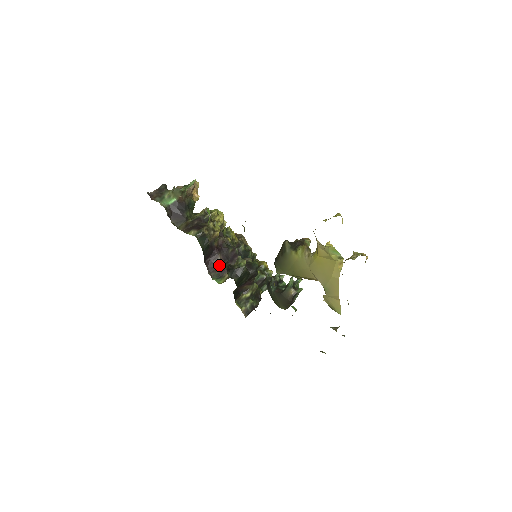
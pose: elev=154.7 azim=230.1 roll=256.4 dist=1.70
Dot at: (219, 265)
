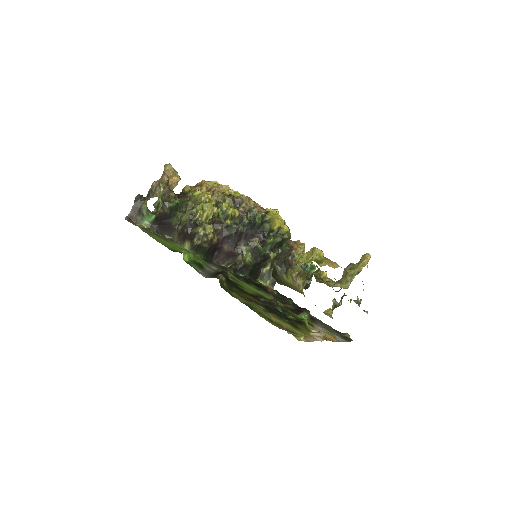
Dot at: (228, 253)
